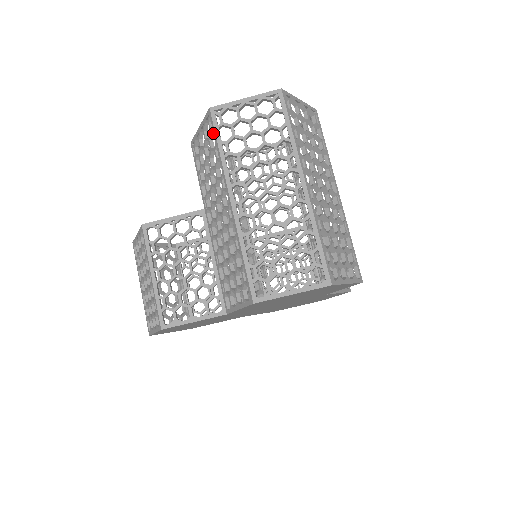
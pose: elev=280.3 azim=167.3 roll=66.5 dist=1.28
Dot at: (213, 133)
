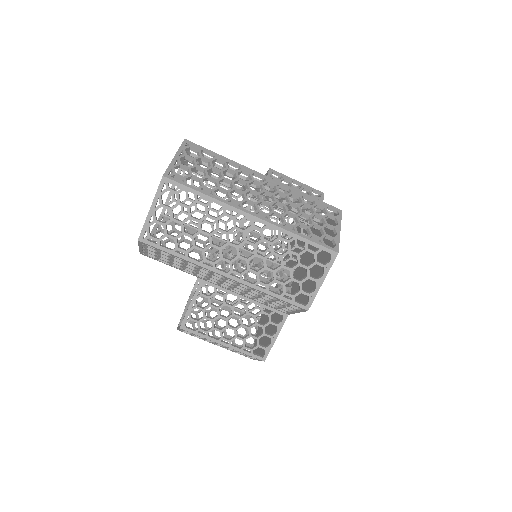
Dot at: occluded
